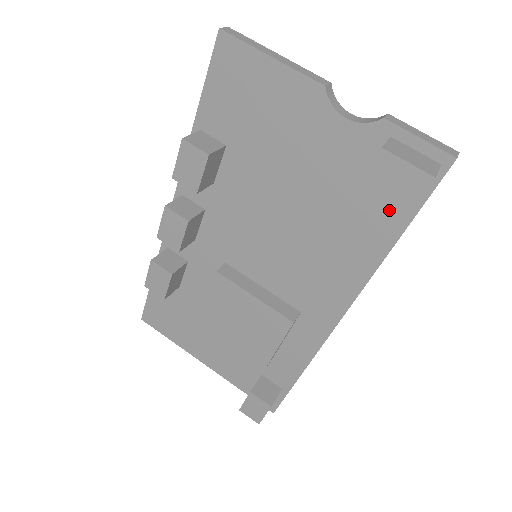
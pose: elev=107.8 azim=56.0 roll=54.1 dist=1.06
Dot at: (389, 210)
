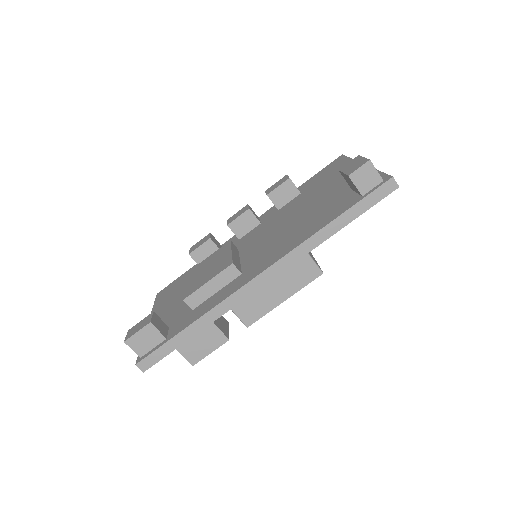
Dot at: (342, 206)
